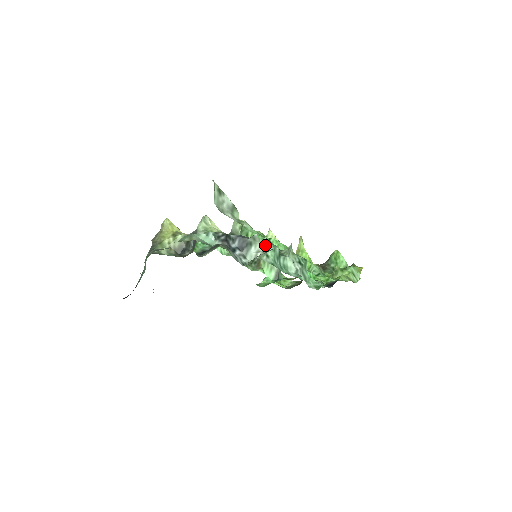
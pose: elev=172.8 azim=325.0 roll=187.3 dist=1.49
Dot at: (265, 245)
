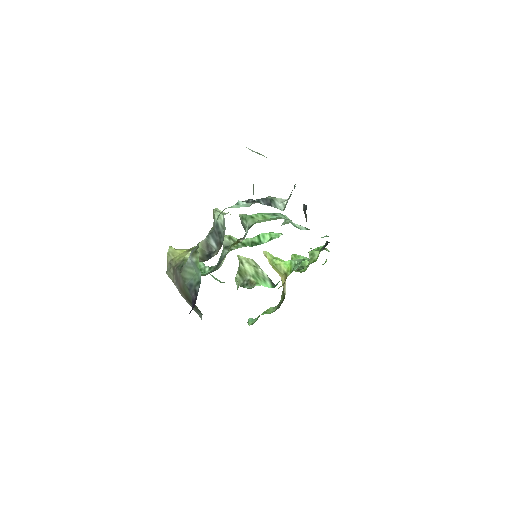
Dot at: (273, 215)
